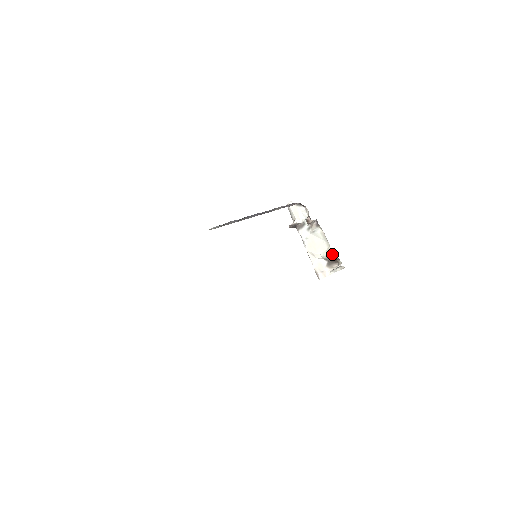
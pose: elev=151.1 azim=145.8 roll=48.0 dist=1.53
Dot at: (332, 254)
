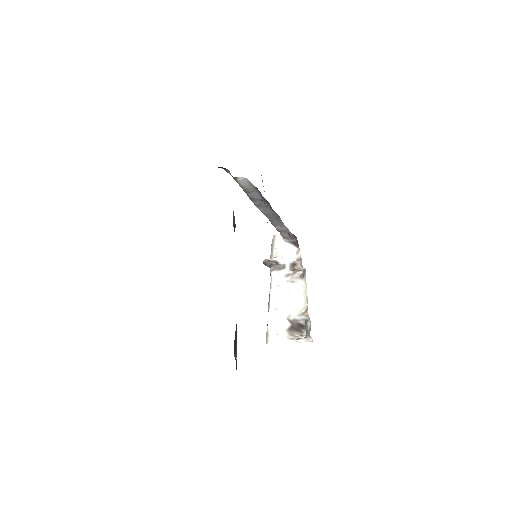
Dot at: (302, 318)
